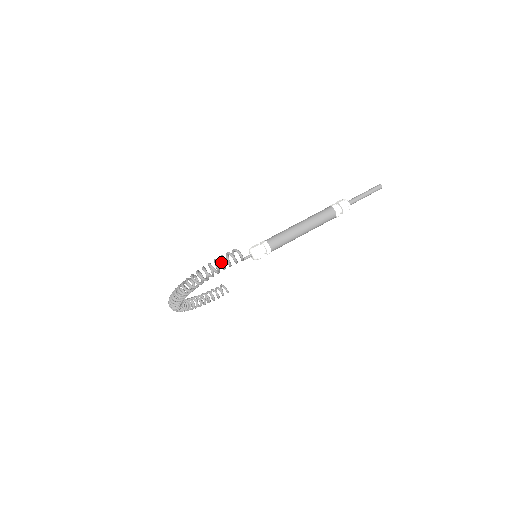
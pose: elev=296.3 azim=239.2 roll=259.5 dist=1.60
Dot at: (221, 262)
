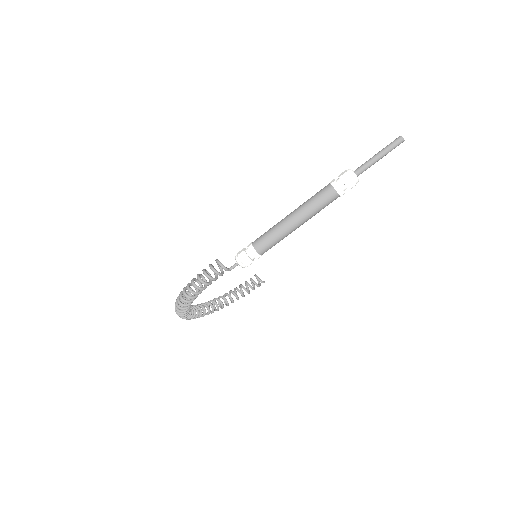
Dot at: occluded
